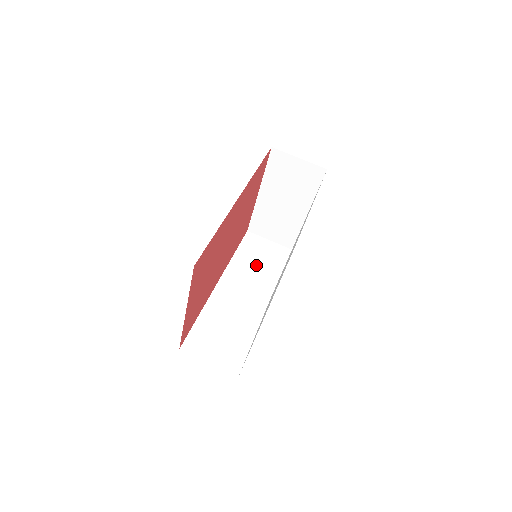
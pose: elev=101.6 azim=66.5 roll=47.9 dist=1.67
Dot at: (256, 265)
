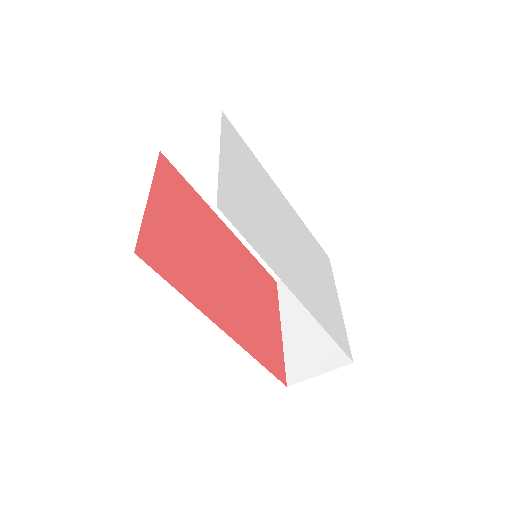
Dot at: occluded
